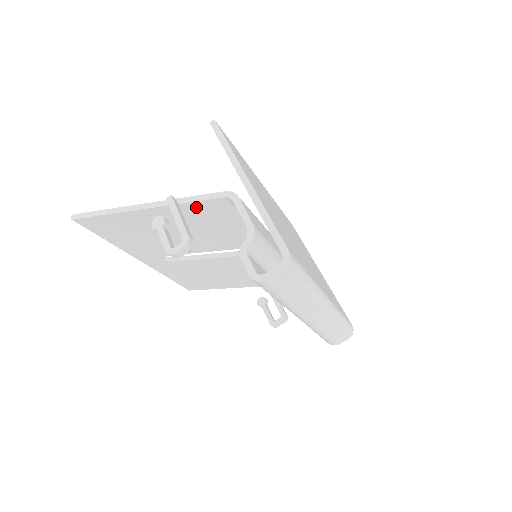
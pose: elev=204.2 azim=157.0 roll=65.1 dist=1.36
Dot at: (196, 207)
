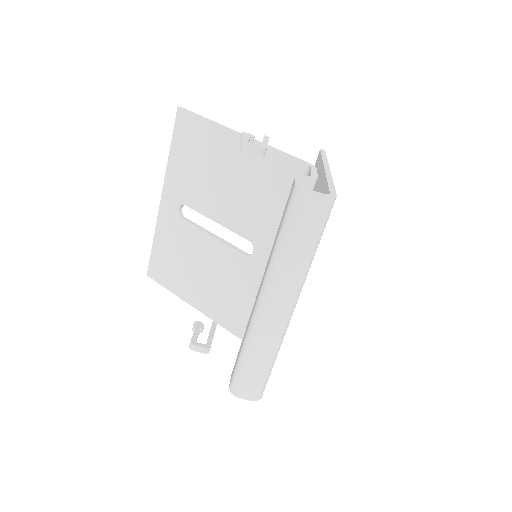
Dot at: (275, 160)
